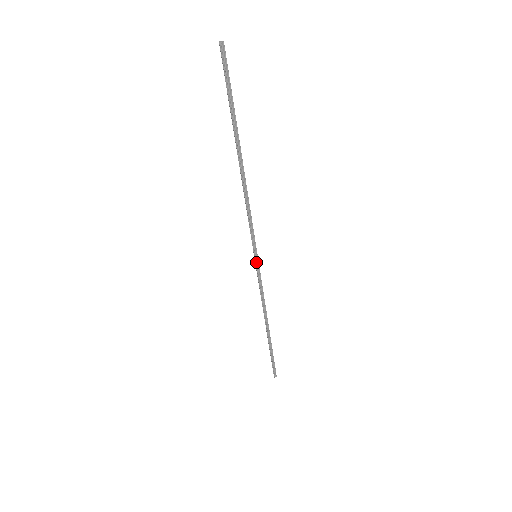
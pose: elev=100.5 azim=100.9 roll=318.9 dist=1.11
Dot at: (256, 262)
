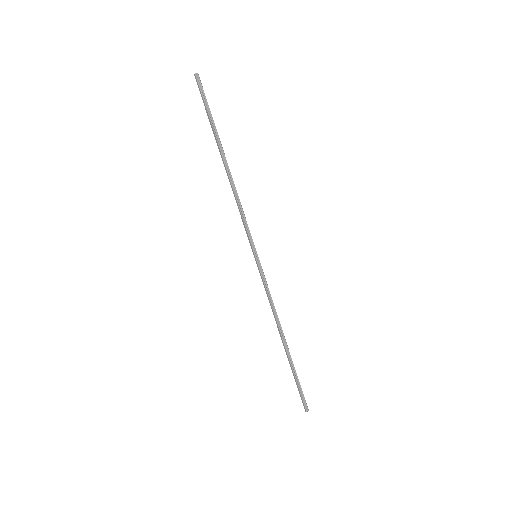
Dot at: (258, 262)
